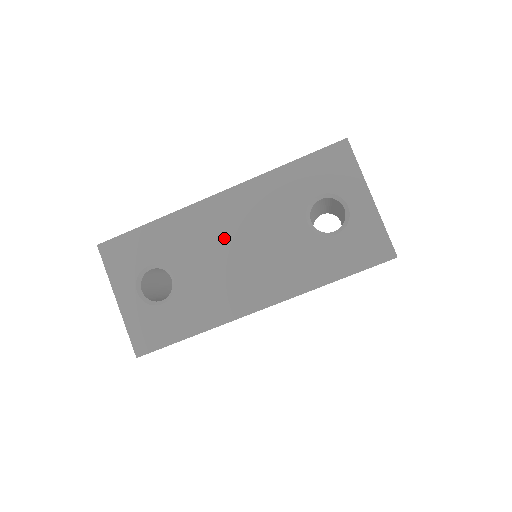
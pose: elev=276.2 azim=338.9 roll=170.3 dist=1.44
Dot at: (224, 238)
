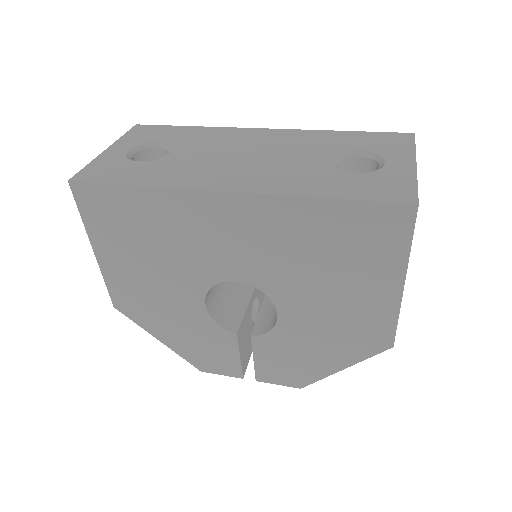
Dot at: (243, 147)
